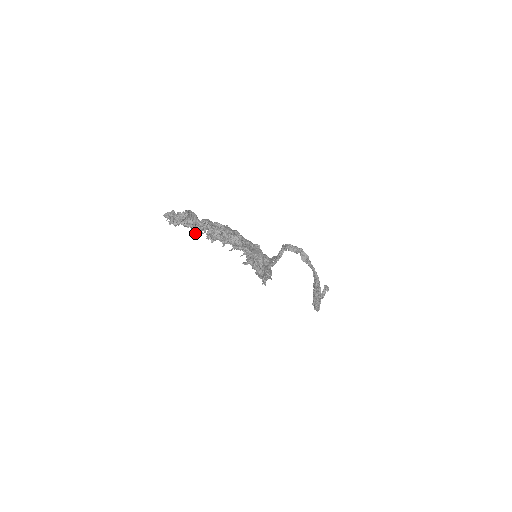
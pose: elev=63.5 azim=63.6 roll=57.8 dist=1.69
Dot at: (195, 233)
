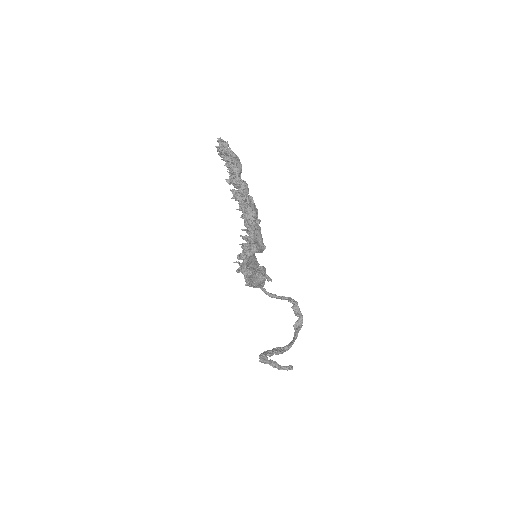
Dot at: (228, 181)
